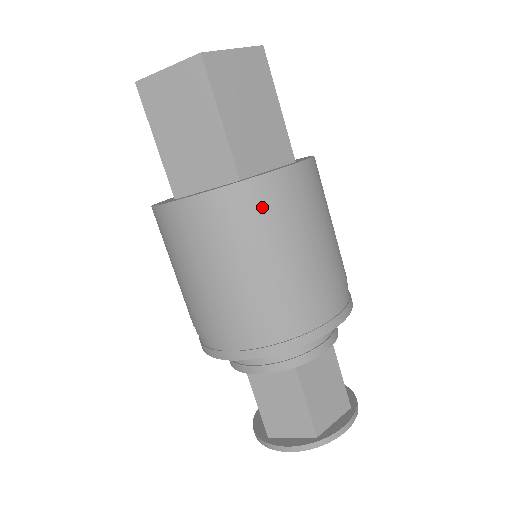
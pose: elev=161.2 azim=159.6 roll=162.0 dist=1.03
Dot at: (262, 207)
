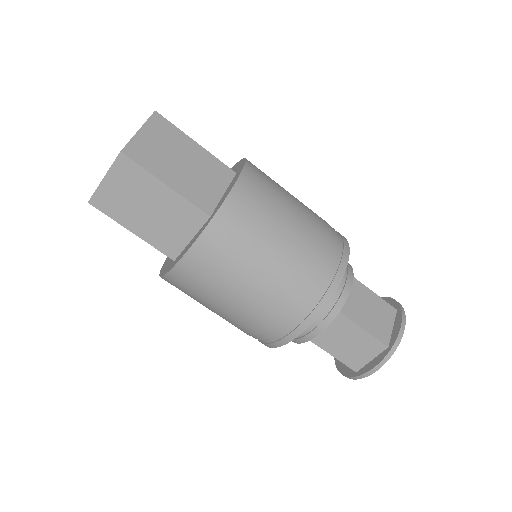
Dot at: (264, 174)
